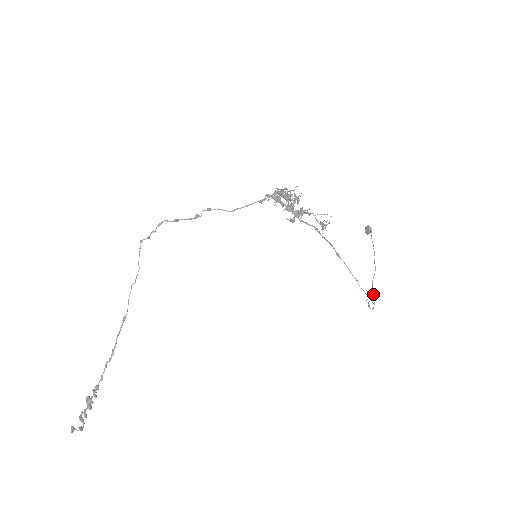
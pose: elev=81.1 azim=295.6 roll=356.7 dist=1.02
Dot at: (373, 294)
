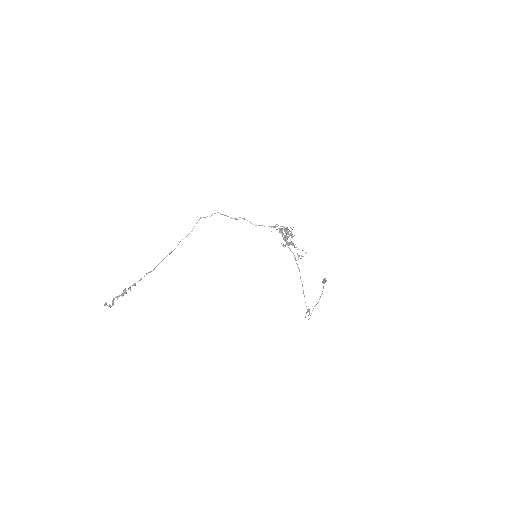
Dot at: occluded
